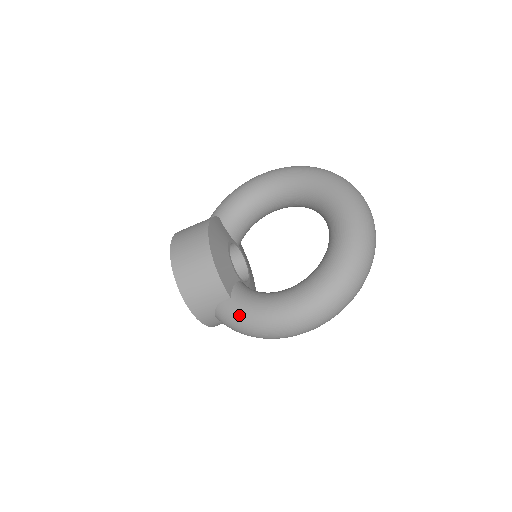
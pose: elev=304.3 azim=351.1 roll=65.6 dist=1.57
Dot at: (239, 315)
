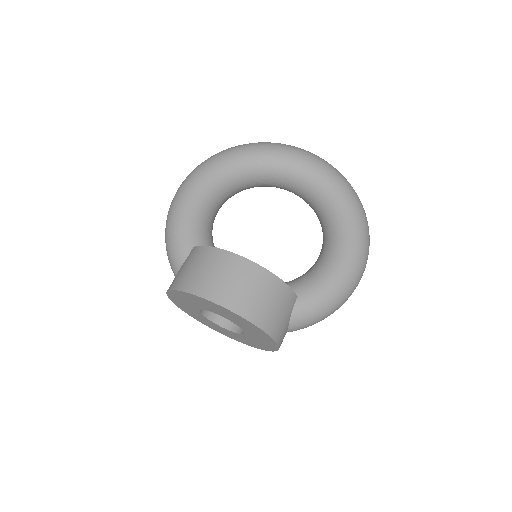
Dot at: (321, 302)
